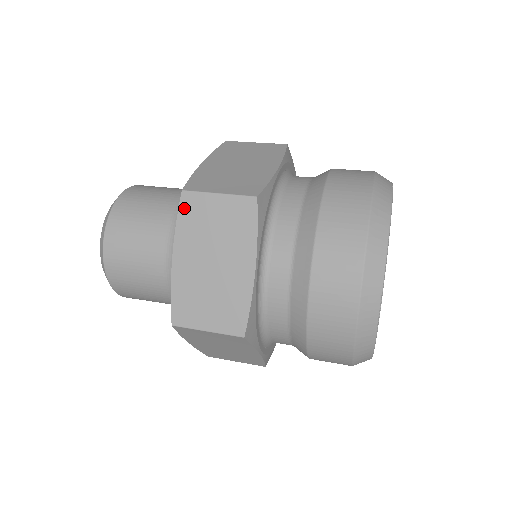
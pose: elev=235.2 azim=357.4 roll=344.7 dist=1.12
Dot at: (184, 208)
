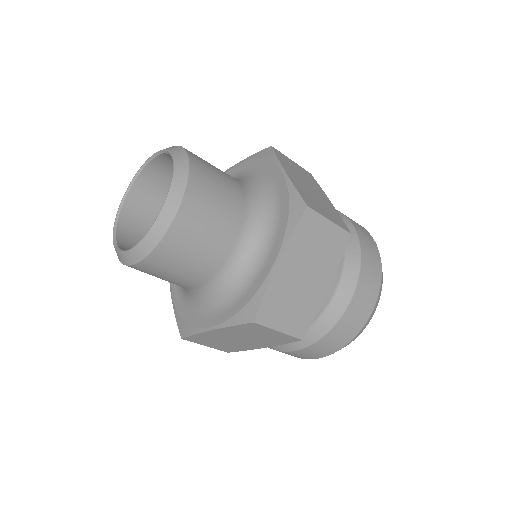
Dot at: (303, 222)
